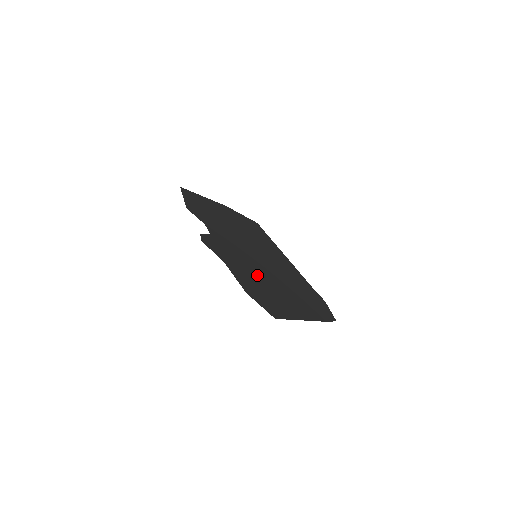
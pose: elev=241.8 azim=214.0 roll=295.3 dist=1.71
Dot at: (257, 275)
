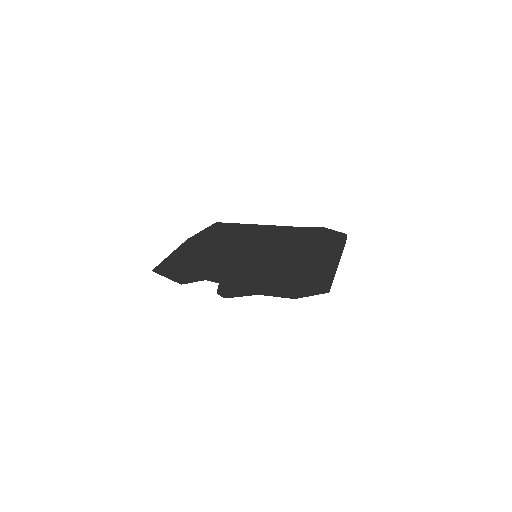
Dot at: (278, 273)
